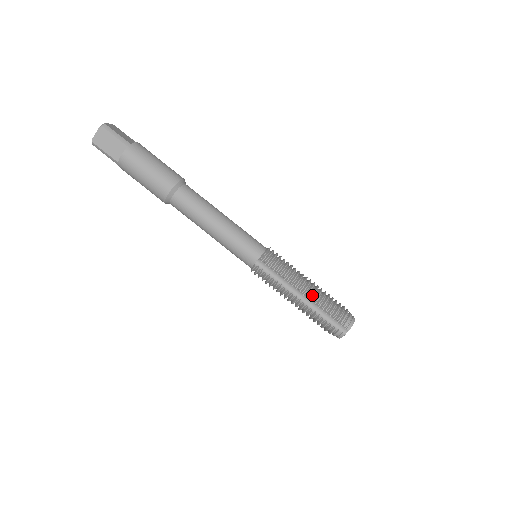
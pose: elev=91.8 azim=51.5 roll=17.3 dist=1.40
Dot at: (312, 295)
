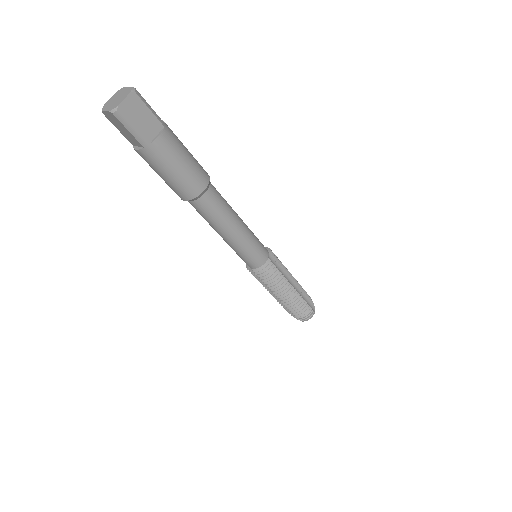
Dot at: (284, 302)
